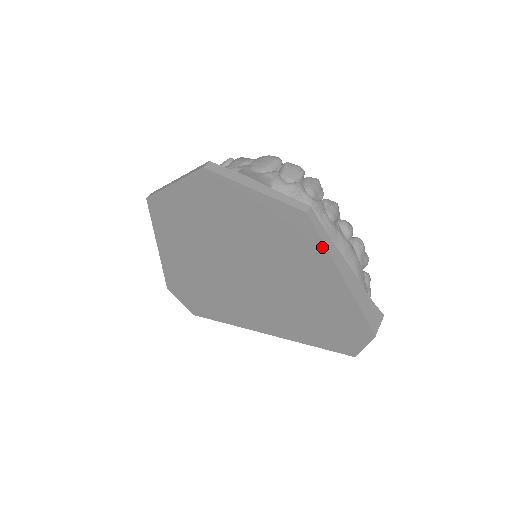
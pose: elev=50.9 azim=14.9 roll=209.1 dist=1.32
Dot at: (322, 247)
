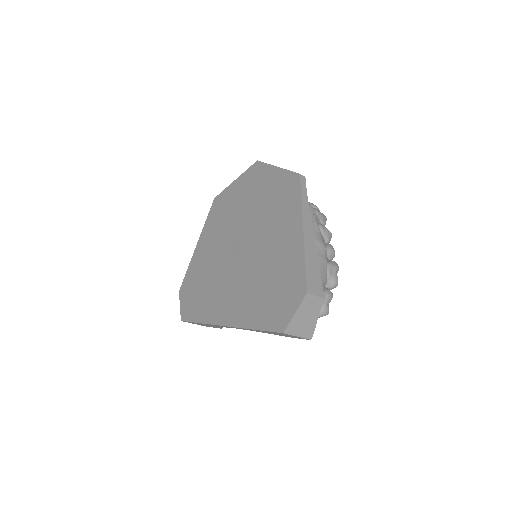
Dot at: (299, 201)
